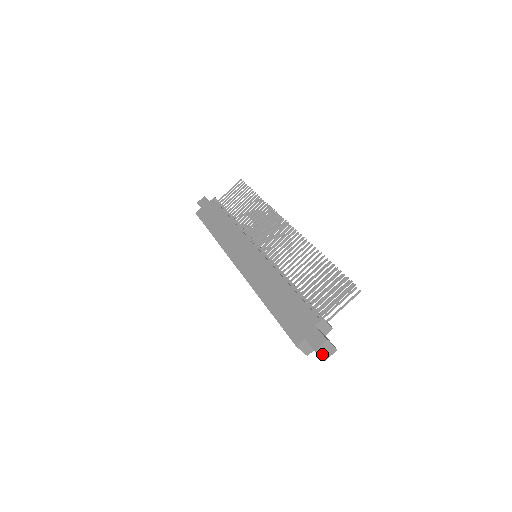
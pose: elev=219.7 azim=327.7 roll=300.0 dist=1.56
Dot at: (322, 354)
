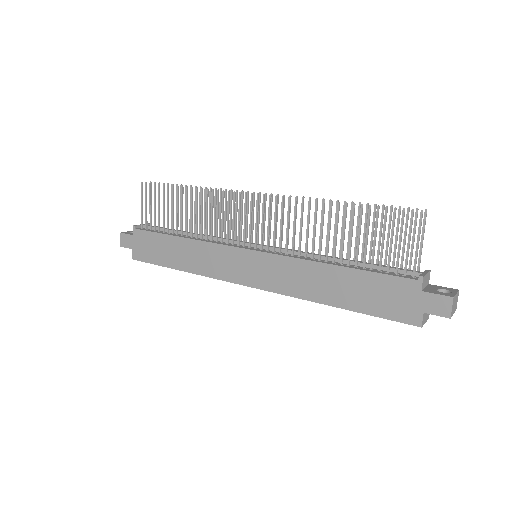
Dot at: (453, 311)
